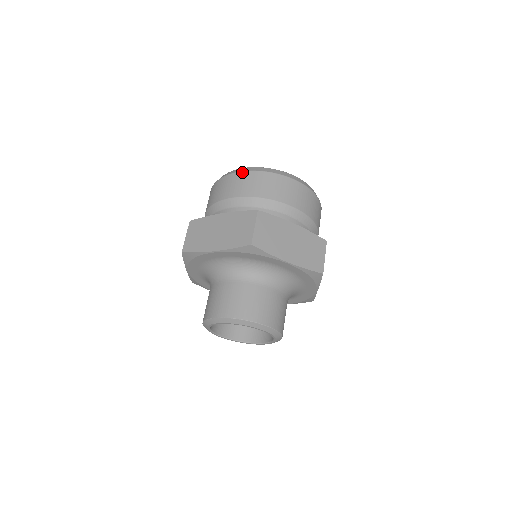
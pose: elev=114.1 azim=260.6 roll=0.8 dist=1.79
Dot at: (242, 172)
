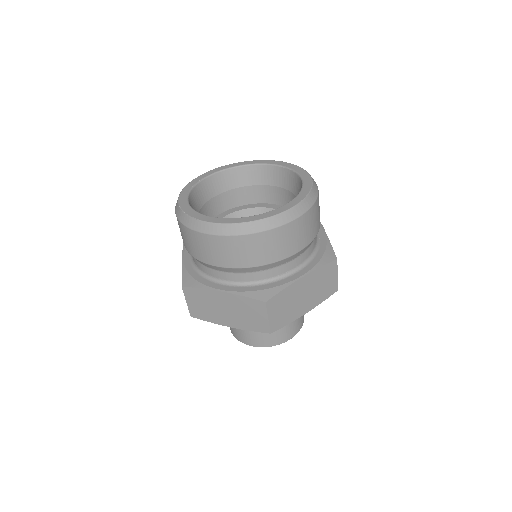
Dot at: (222, 237)
